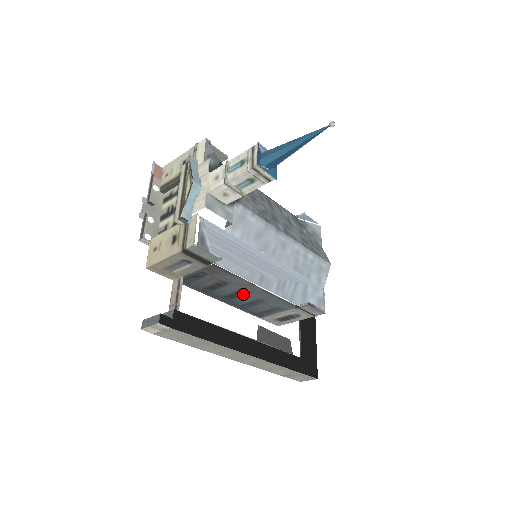
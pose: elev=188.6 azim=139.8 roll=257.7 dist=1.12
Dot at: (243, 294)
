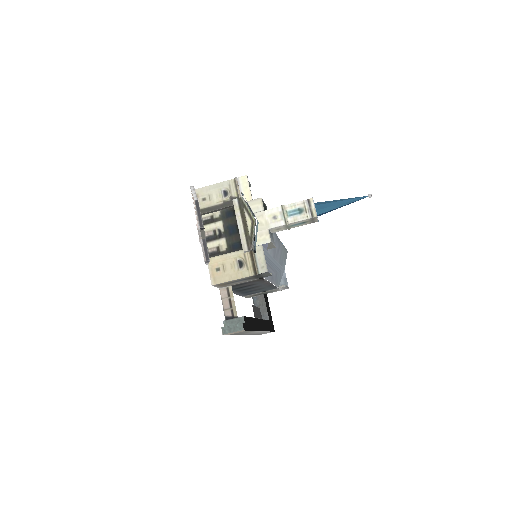
Dot at: (254, 288)
